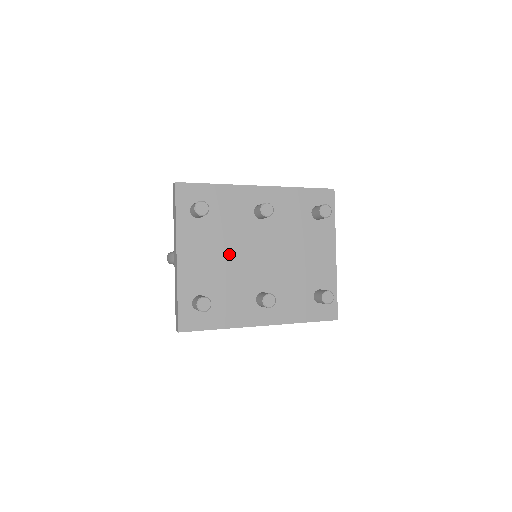
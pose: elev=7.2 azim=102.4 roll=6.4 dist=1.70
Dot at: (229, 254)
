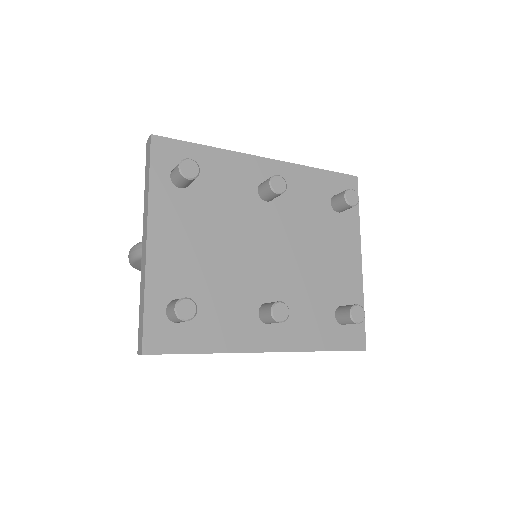
Dot at: (223, 244)
